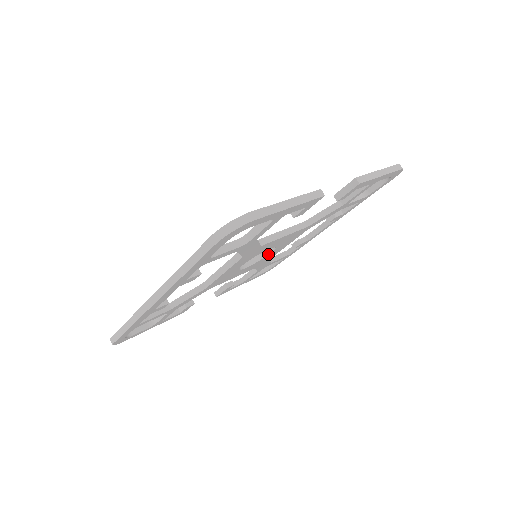
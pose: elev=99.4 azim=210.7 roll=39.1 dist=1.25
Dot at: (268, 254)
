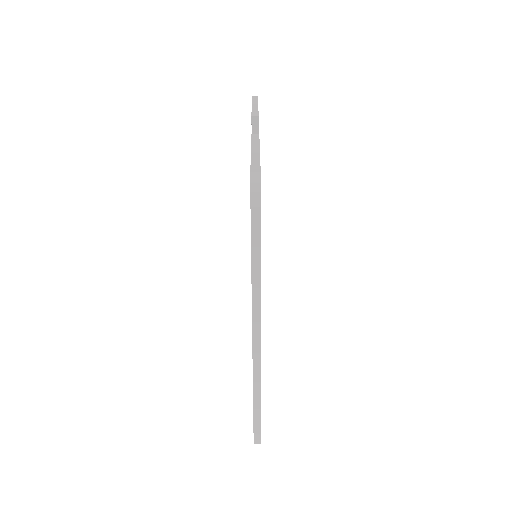
Dot at: occluded
